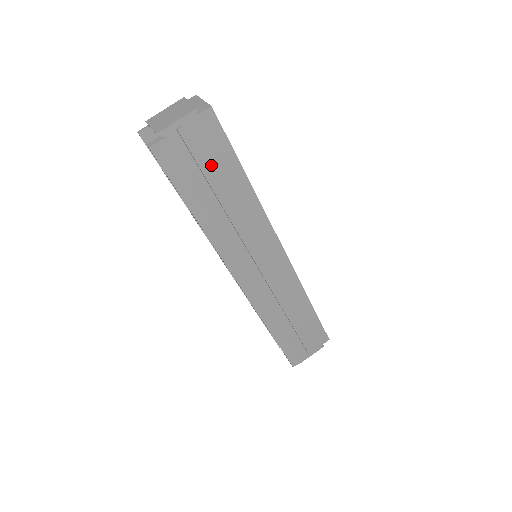
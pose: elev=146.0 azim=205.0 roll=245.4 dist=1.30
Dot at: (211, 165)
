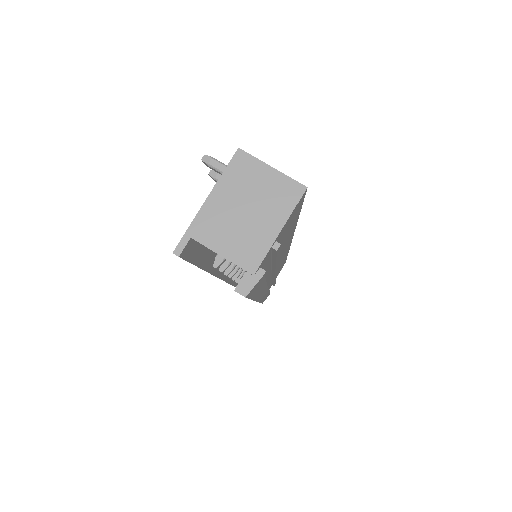
Dot at: (280, 242)
